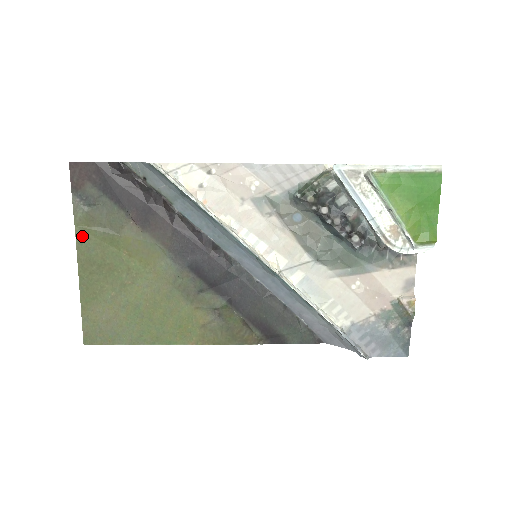
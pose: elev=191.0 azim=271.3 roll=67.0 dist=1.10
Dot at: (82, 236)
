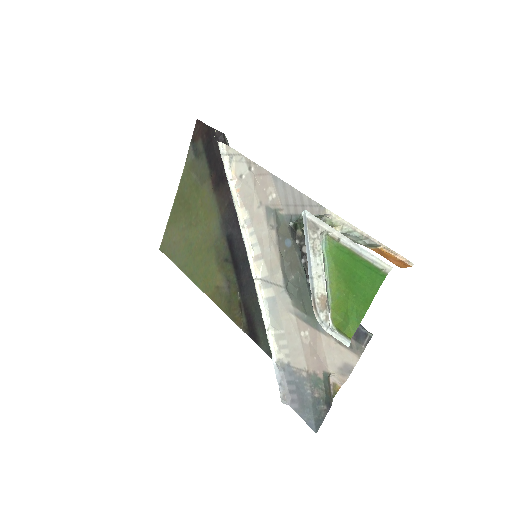
Dot at: (185, 175)
